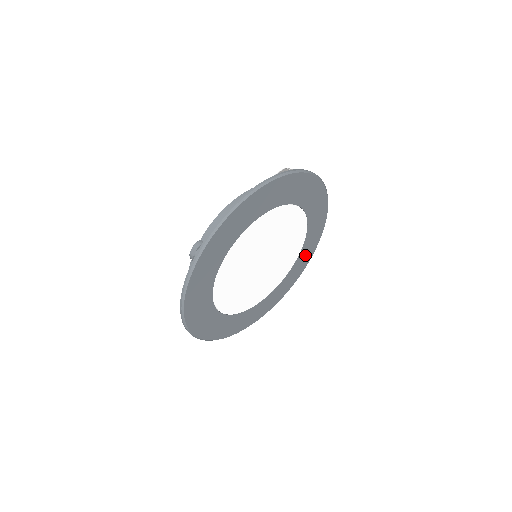
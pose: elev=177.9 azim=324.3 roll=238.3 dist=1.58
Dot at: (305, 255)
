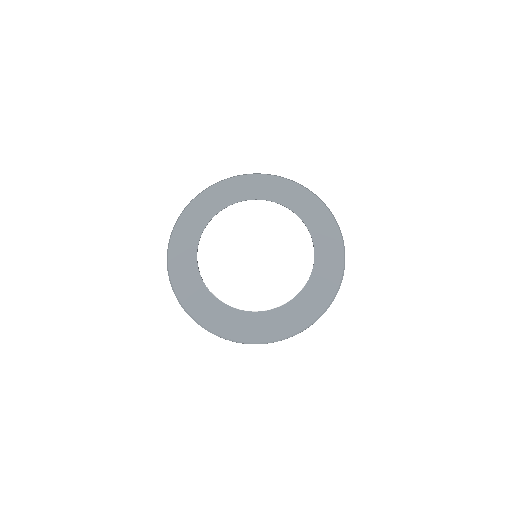
Dot at: (328, 248)
